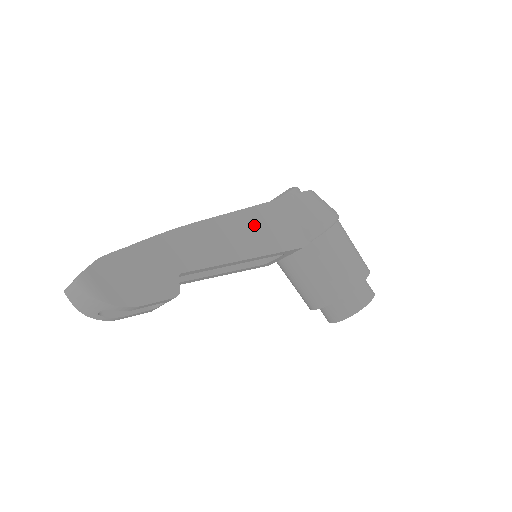
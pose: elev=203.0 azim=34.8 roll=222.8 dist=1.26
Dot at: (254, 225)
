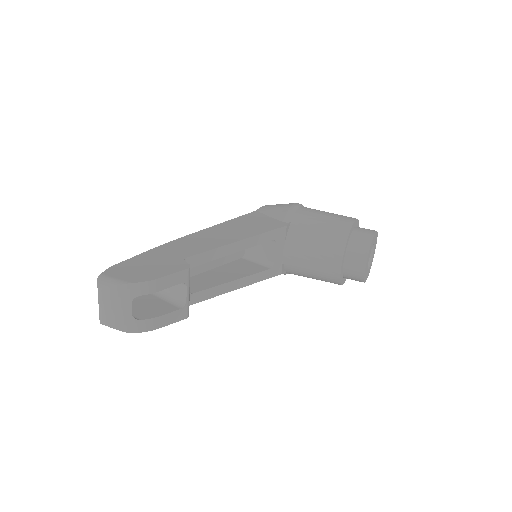
Dot at: (233, 227)
